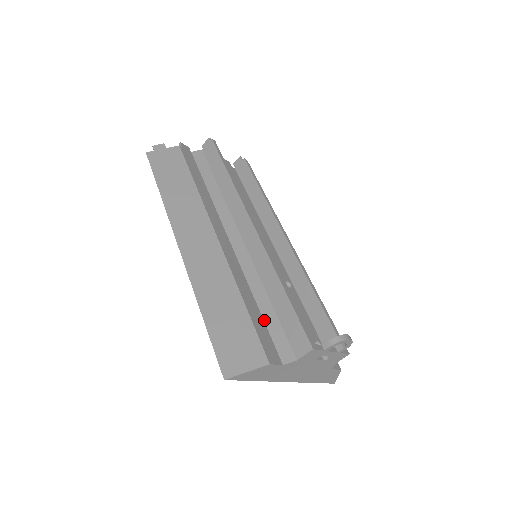
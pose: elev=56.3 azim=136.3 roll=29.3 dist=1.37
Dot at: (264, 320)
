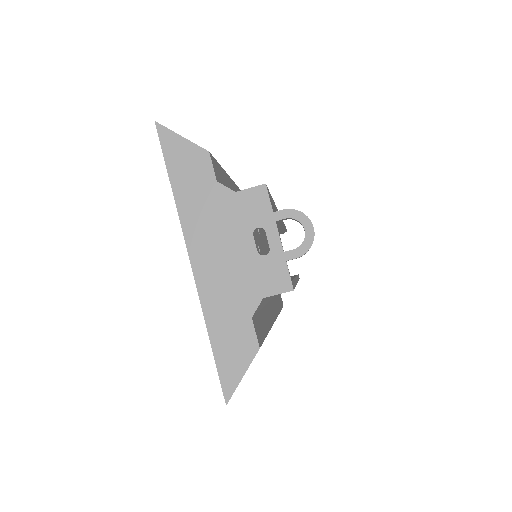
Dot at: occluded
